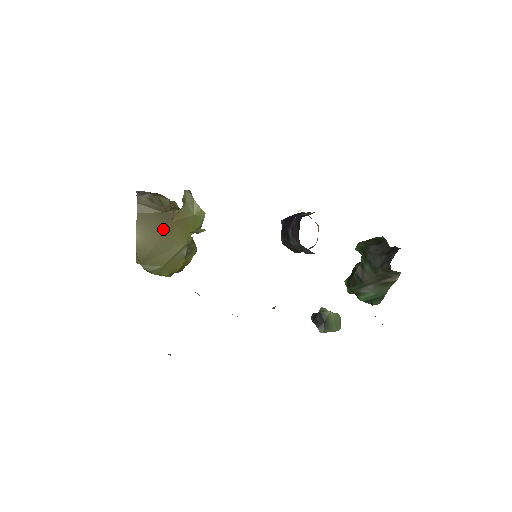
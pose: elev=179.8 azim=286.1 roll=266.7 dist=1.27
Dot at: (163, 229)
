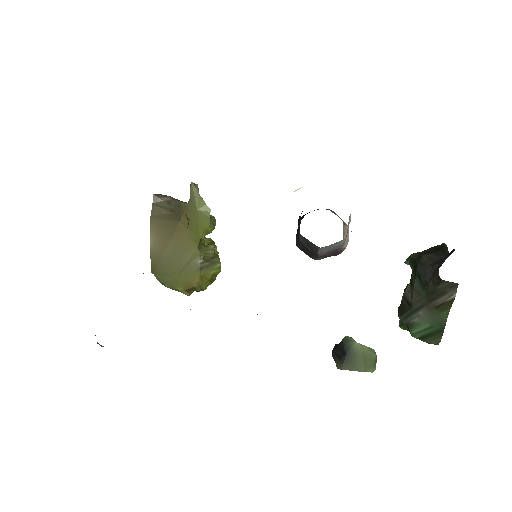
Dot at: (172, 231)
